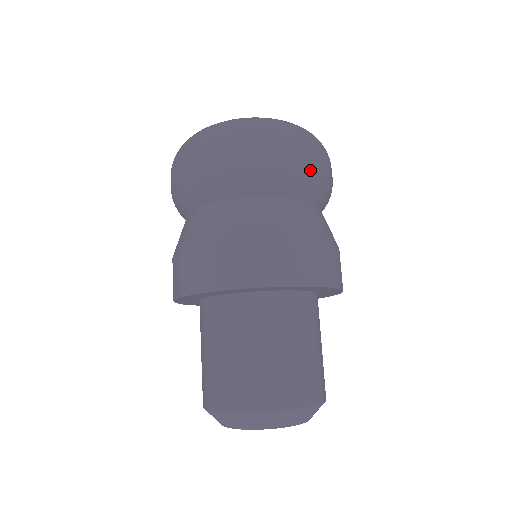
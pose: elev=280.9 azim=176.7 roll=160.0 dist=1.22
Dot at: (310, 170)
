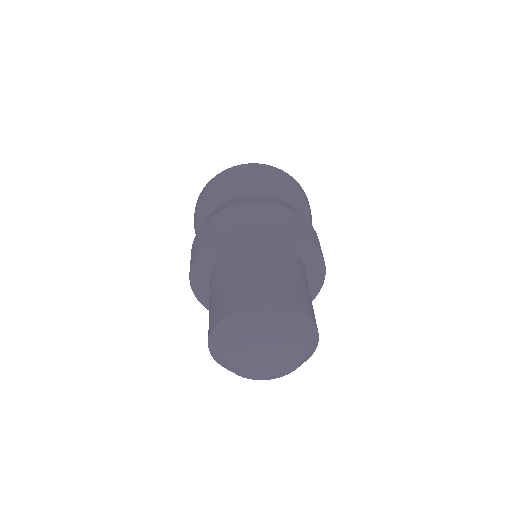
Dot at: (302, 196)
